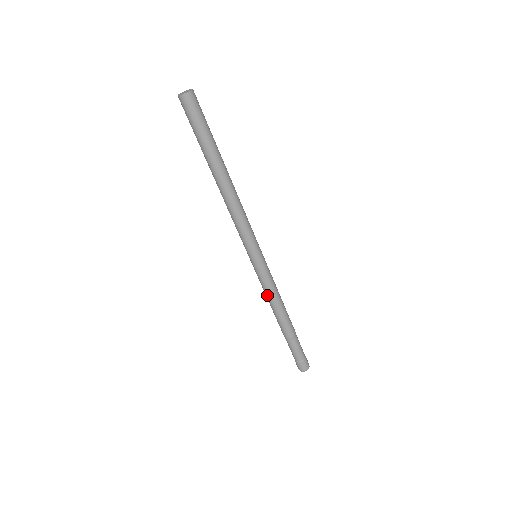
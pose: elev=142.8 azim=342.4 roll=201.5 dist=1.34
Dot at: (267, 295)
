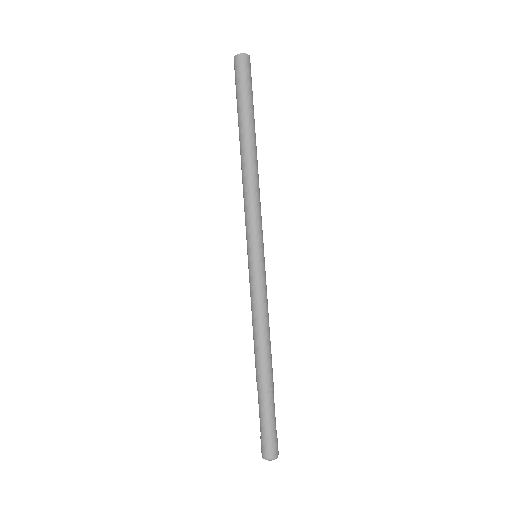
Dot at: (259, 312)
